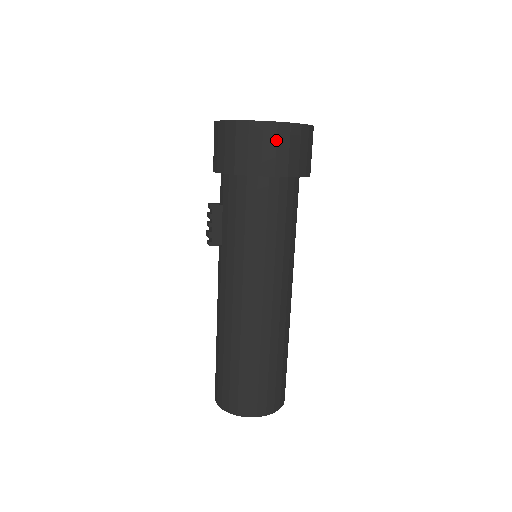
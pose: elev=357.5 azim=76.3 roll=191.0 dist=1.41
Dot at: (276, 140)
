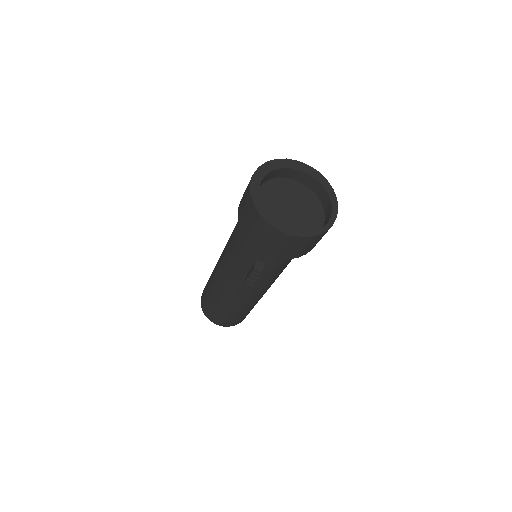
Dot at: occluded
